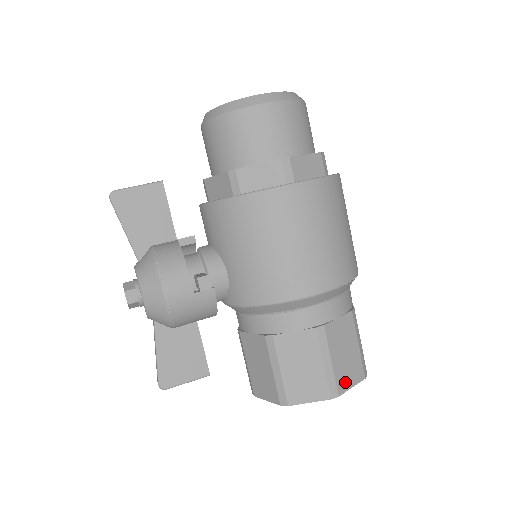
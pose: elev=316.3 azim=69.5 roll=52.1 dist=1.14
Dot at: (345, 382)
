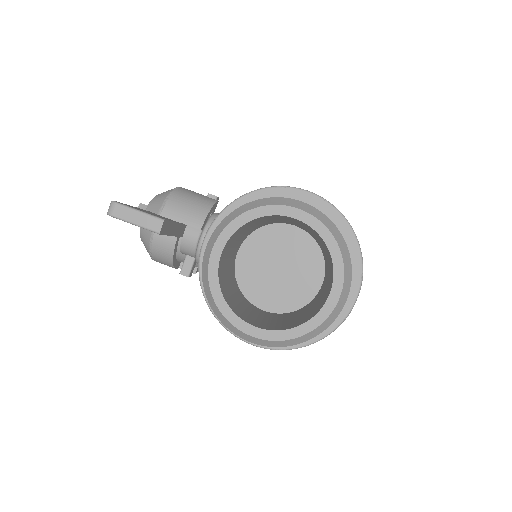
Dot at: occluded
